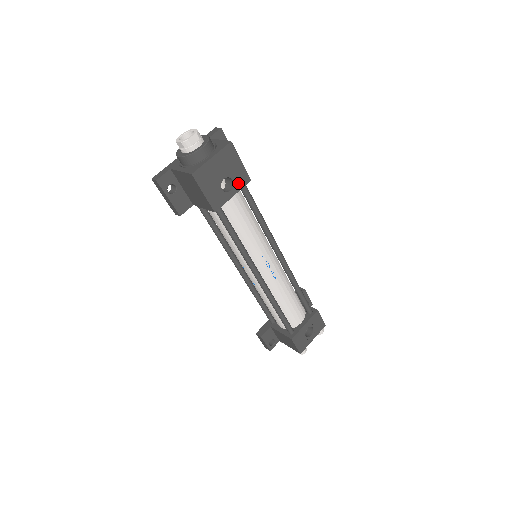
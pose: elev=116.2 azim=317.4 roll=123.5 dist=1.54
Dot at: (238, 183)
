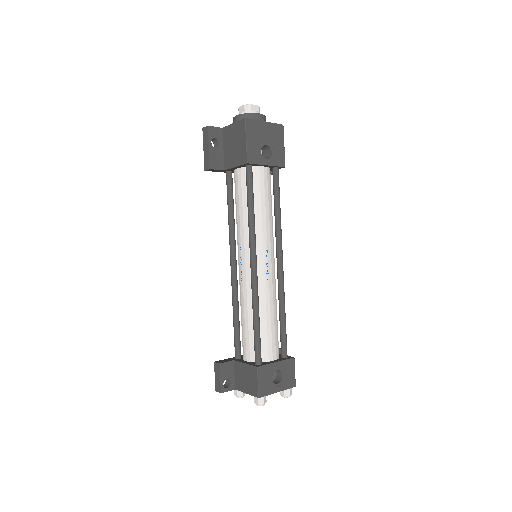
Dot at: (275, 159)
